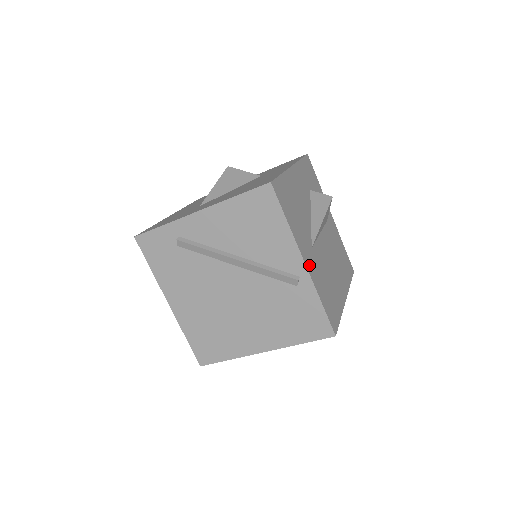
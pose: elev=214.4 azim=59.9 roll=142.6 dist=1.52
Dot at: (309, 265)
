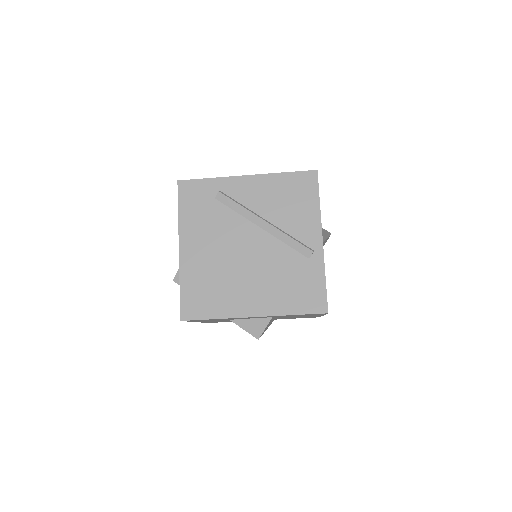
Dot at: occluded
